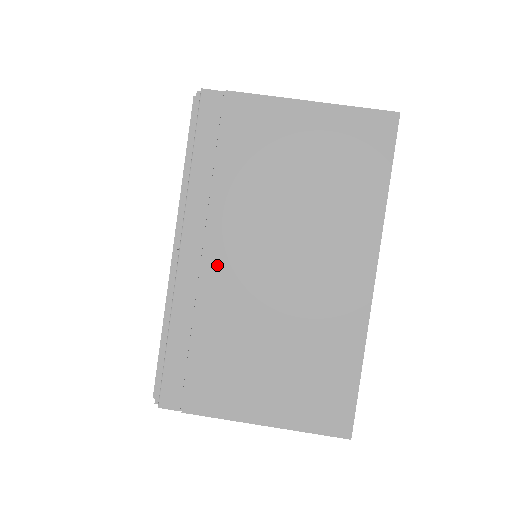
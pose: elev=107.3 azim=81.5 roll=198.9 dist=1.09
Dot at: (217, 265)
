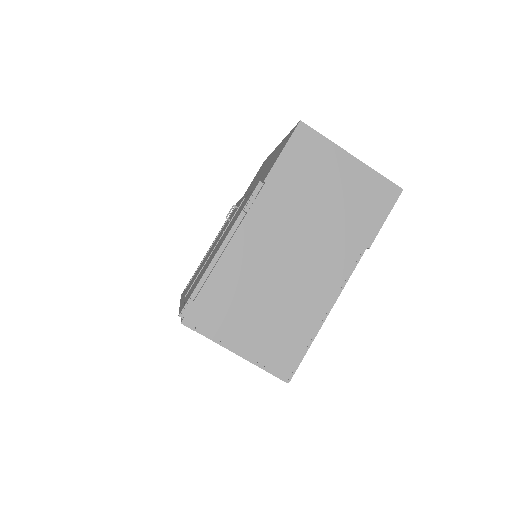
Dot at: occluded
